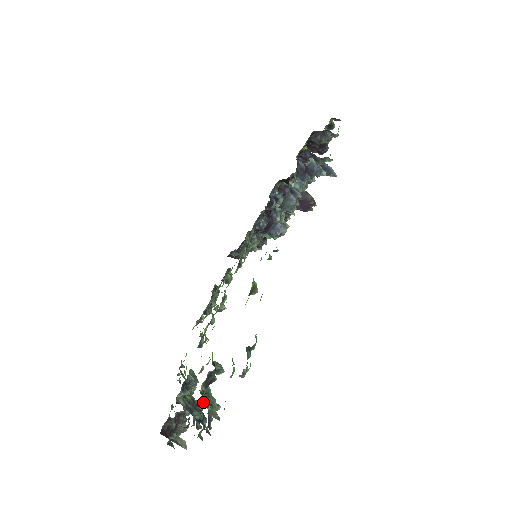
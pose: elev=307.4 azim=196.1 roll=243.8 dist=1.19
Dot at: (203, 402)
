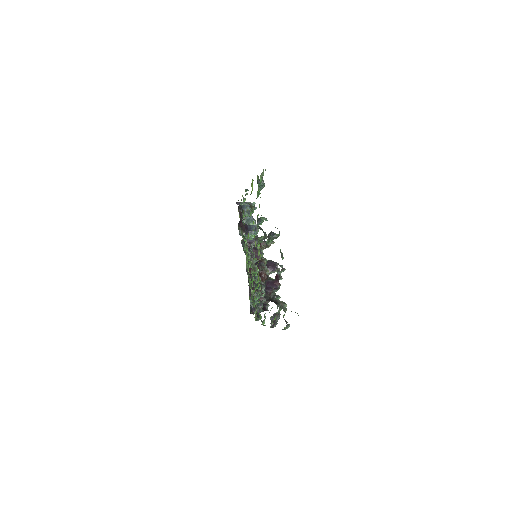
Dot at: (261, 218)
